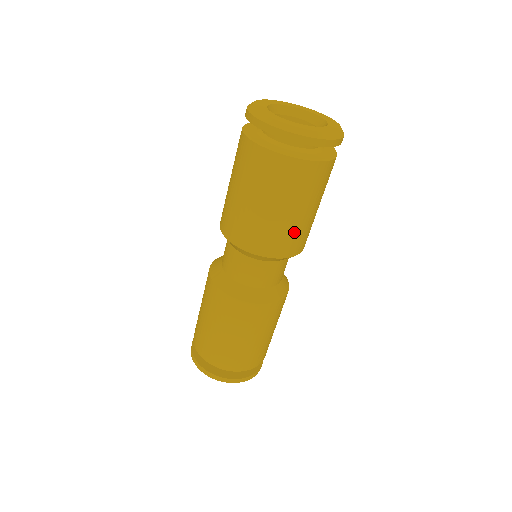
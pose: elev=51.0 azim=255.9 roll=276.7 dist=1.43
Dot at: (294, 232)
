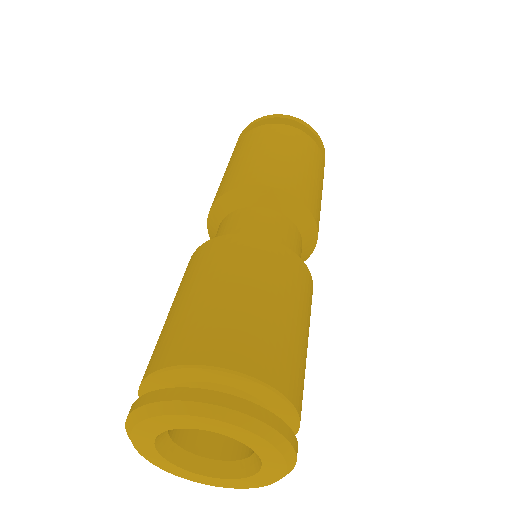
Dot at: (301, 177)
